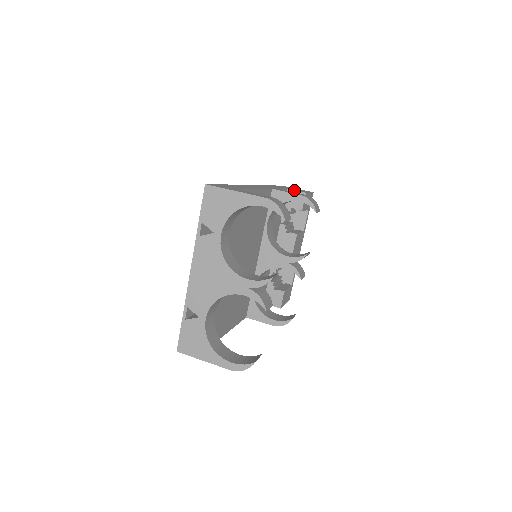
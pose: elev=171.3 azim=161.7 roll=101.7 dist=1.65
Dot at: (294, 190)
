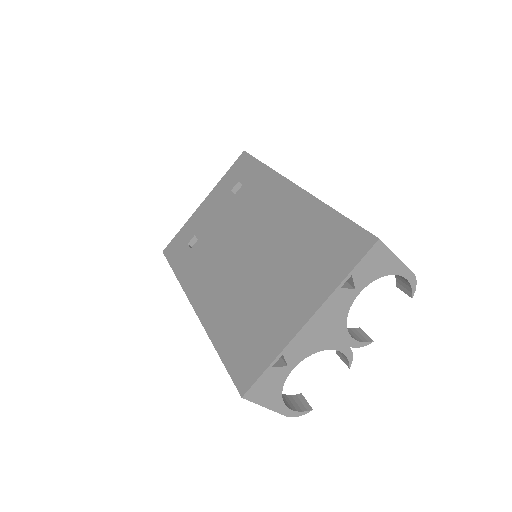
Dot at: occluded
